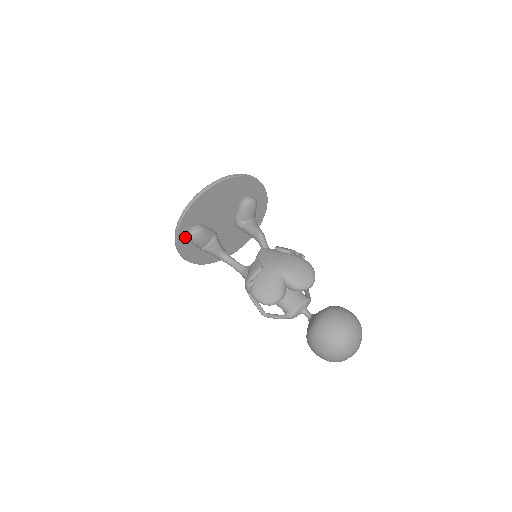
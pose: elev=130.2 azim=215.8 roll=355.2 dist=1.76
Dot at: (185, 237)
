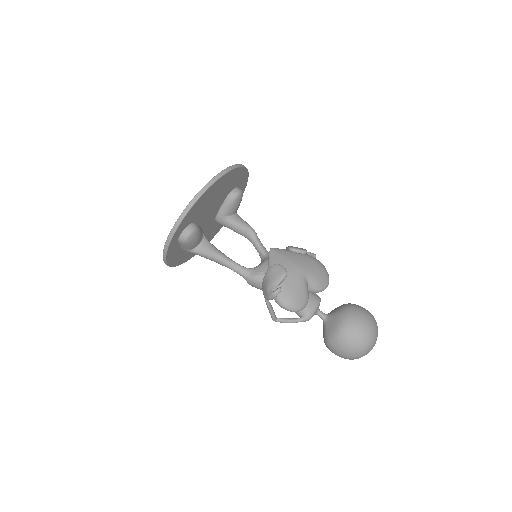
Dot at: (177, 239)
